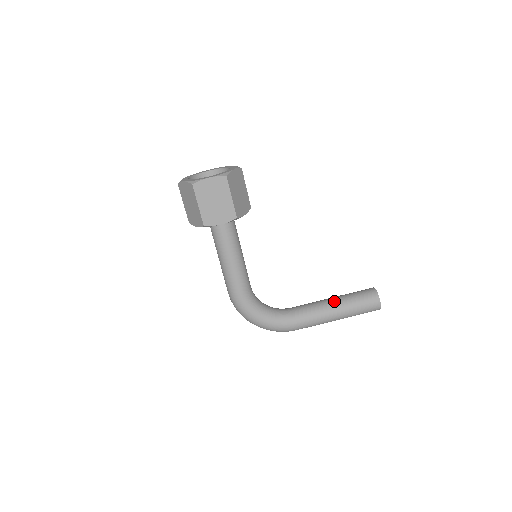
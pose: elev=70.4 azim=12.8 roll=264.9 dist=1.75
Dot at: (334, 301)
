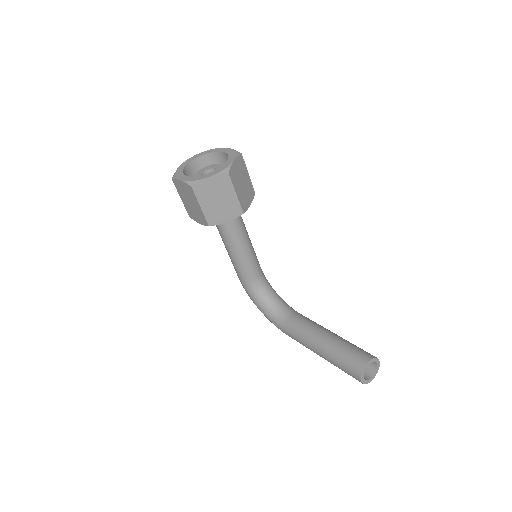
Dot at: (323, 341)
